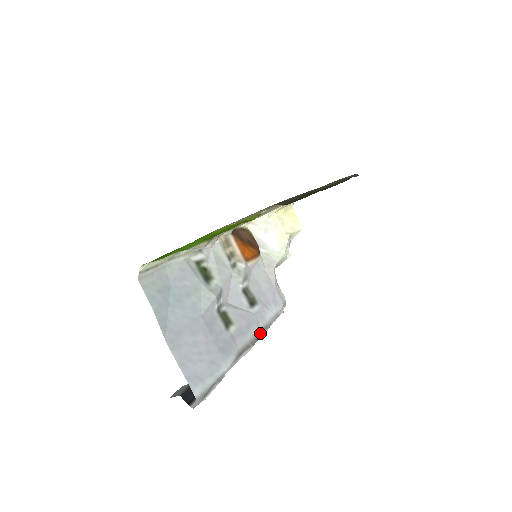
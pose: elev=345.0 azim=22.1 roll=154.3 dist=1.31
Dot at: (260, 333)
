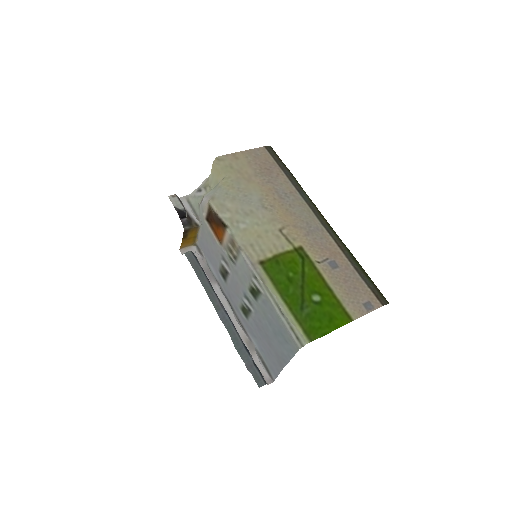
Dot at: (225, 295)
